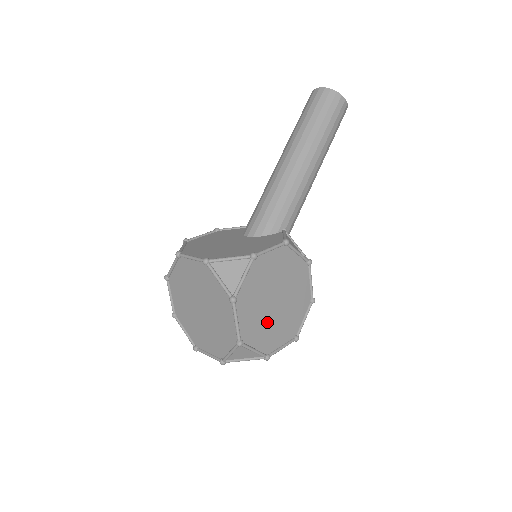
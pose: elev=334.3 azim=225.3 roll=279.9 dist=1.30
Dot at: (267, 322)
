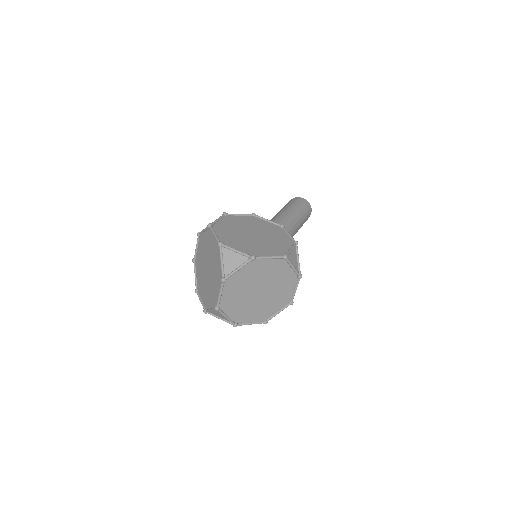
Dot at: (247, 242)
